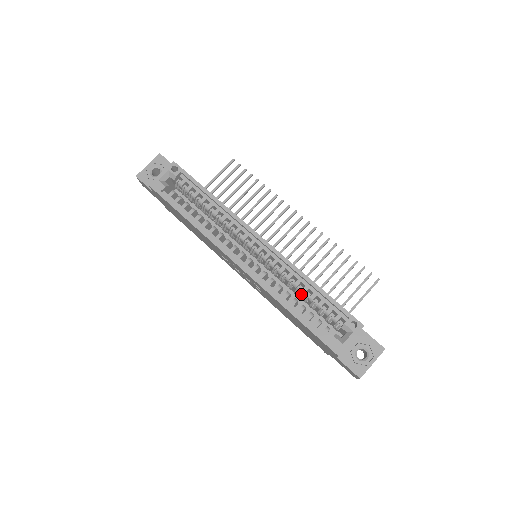
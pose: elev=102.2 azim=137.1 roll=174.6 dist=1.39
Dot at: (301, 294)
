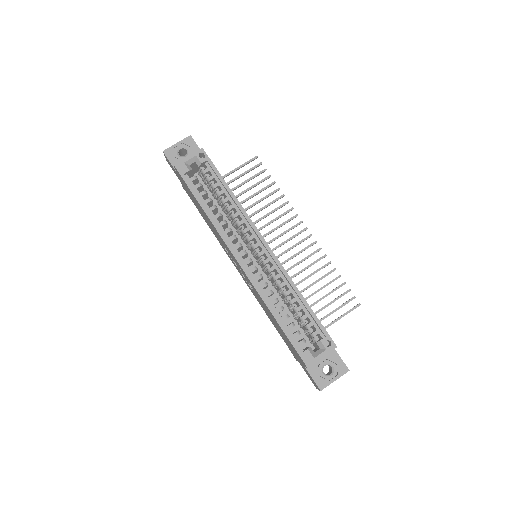
Dot at: (288, 303)
